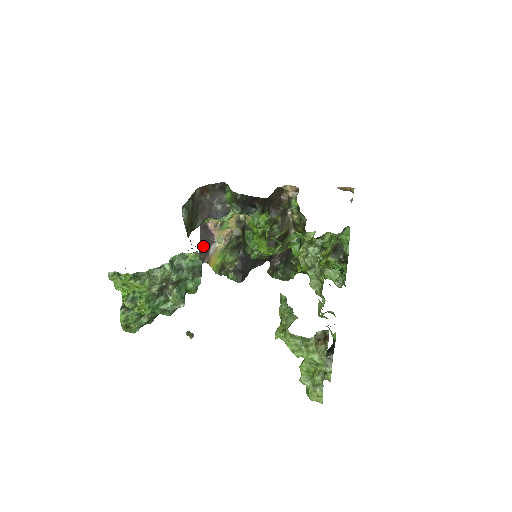
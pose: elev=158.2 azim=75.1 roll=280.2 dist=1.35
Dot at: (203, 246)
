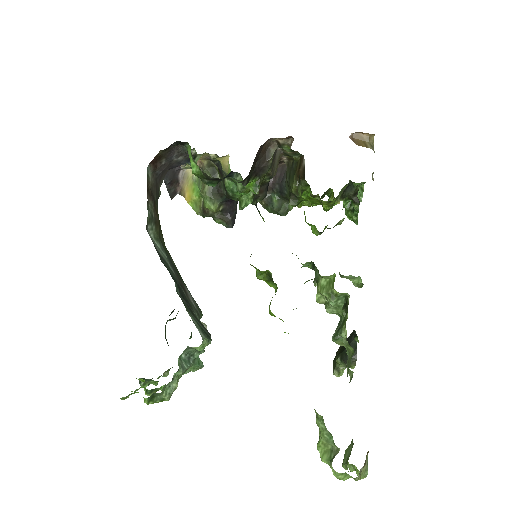
Dot at: (169, 181)
